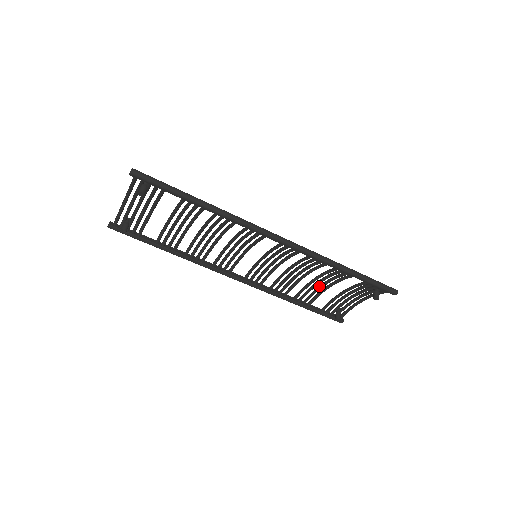
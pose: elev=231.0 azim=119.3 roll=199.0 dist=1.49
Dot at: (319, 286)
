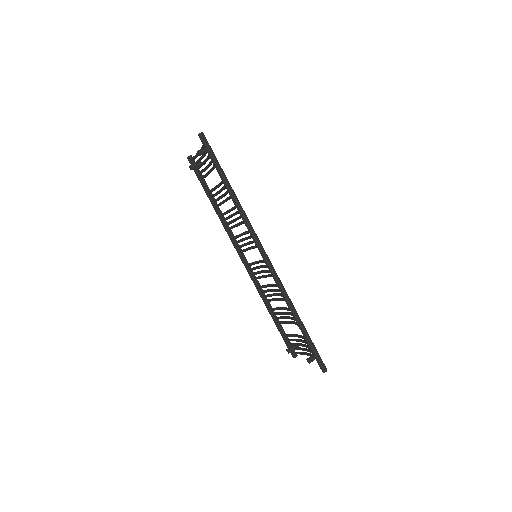
Dot at: (289, 316)
